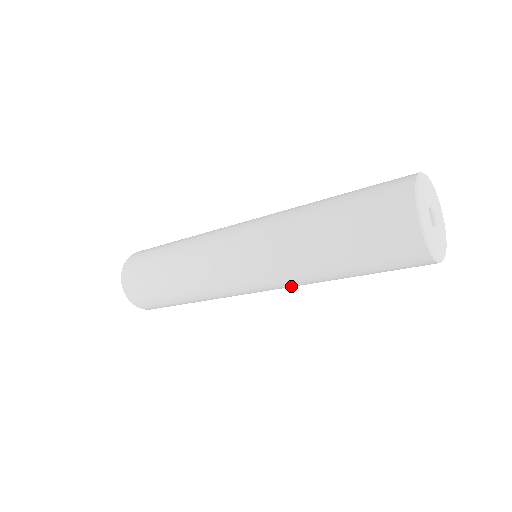
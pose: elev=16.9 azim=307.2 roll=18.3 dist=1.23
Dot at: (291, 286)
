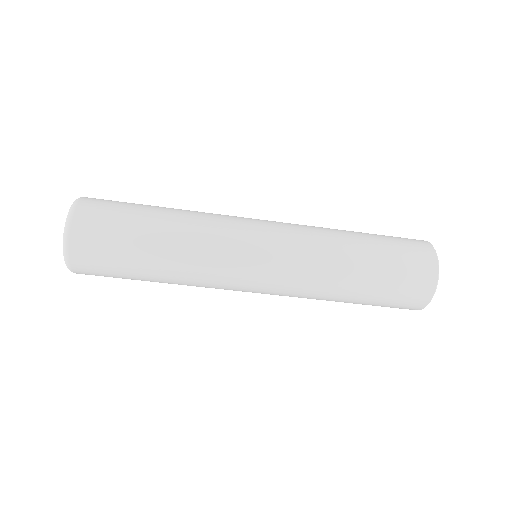
Dot at: occluded
